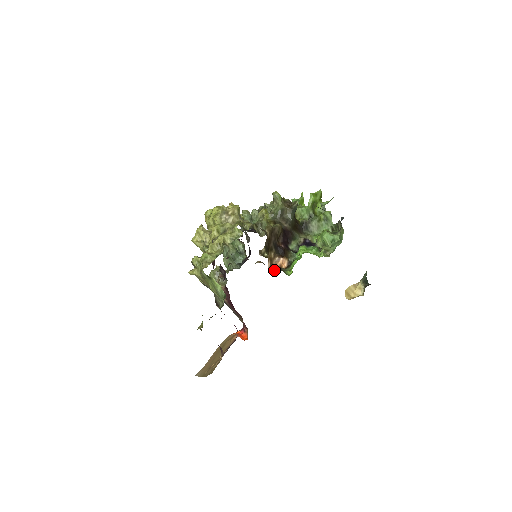
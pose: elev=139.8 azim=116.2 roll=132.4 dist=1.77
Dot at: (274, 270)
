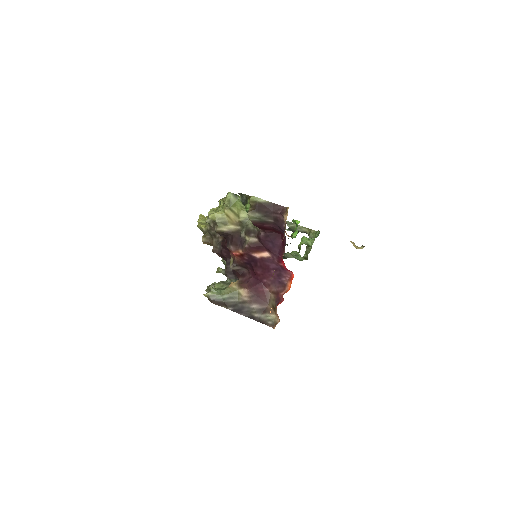
Dot at: occluded
